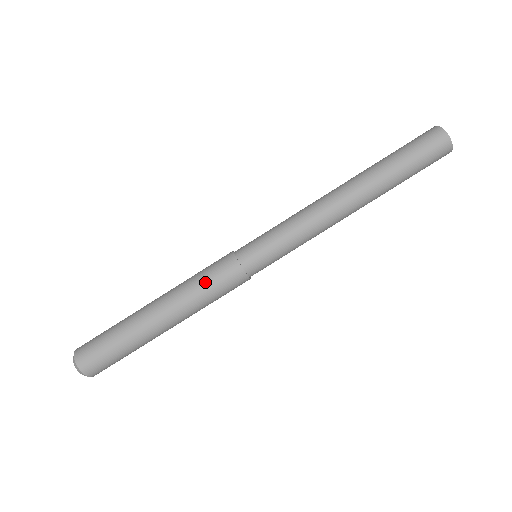
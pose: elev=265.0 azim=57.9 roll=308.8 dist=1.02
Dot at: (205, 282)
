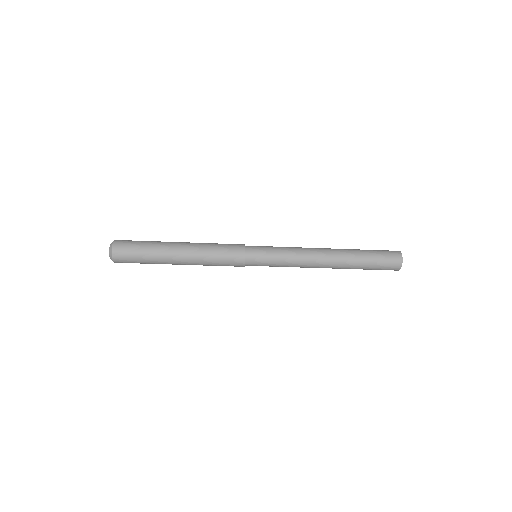
Dot at: occluded
